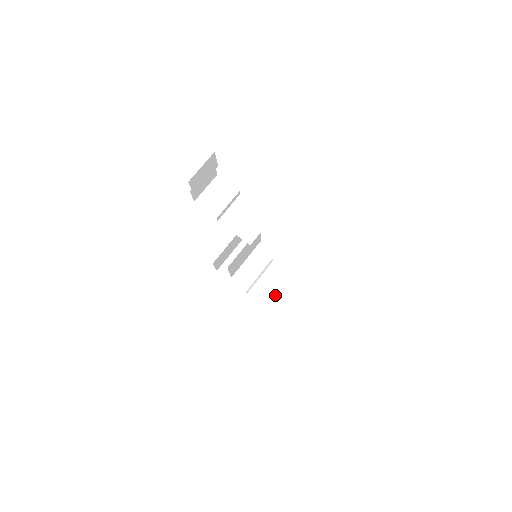
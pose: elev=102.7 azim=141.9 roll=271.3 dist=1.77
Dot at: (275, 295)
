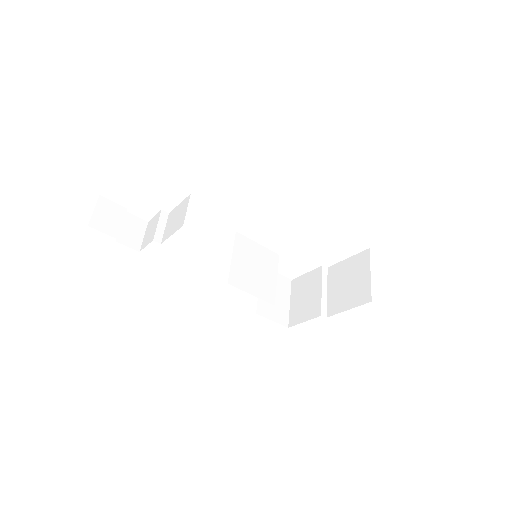
Dot at: (350, 288)
